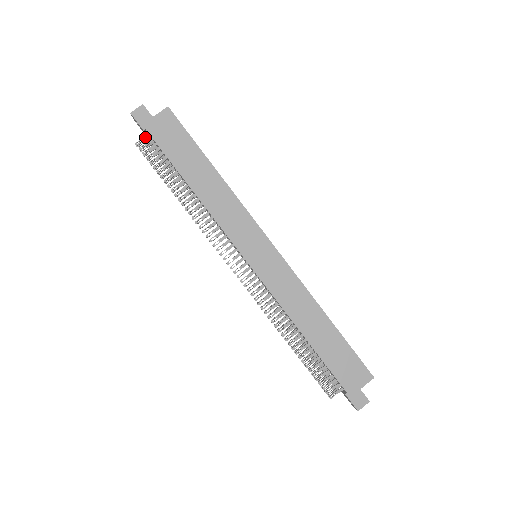
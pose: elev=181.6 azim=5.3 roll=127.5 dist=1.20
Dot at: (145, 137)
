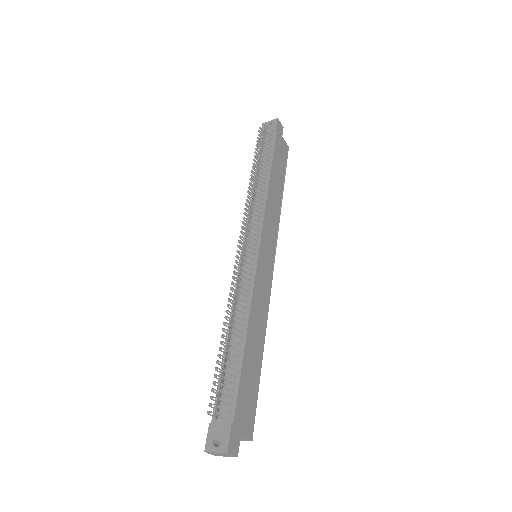
Dot at: (270, 133)
